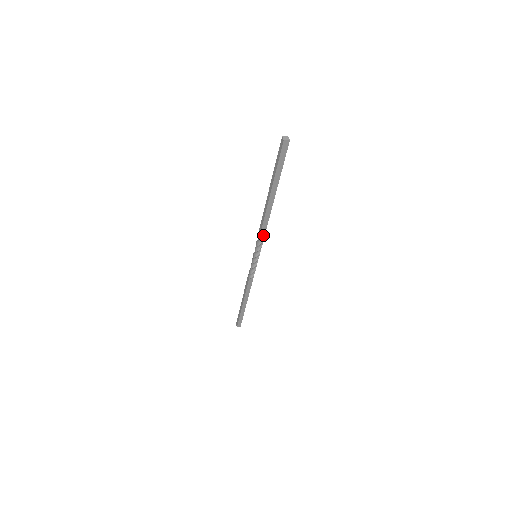
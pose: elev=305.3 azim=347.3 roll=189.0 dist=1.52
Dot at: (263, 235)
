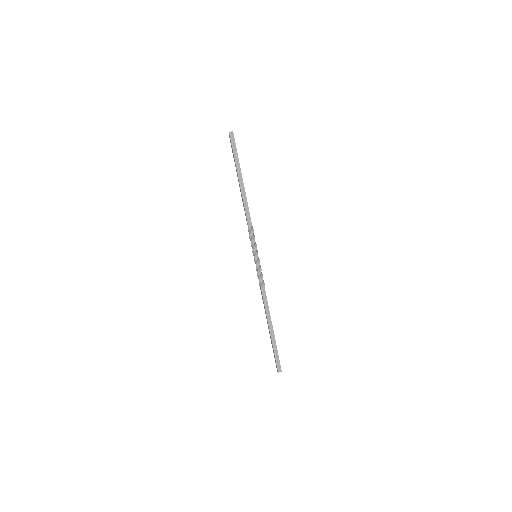
Dot at: (251, 226)
